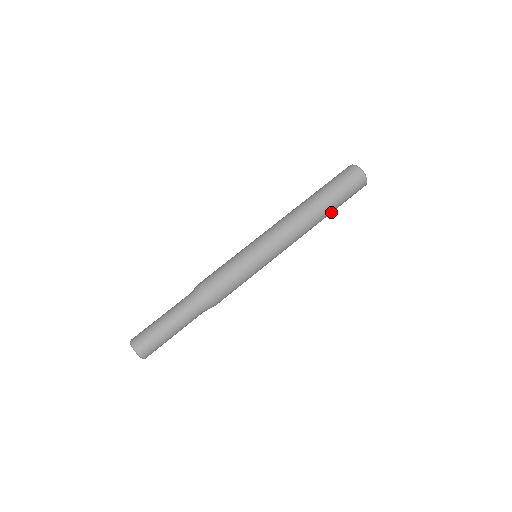
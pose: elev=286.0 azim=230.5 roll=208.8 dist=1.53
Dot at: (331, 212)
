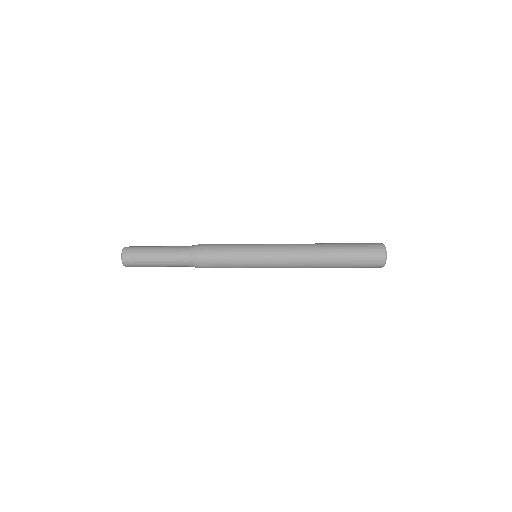
Dot at: (337, 267)
